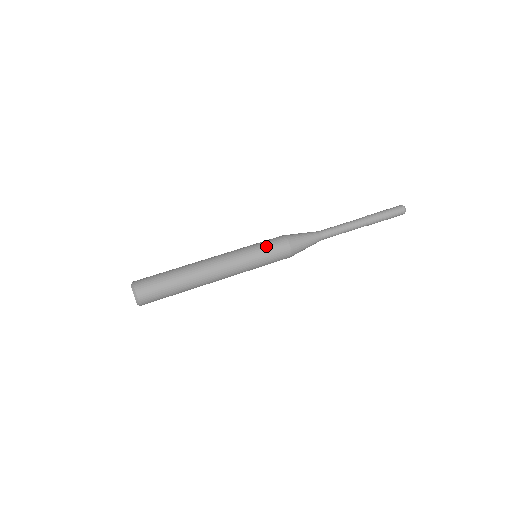
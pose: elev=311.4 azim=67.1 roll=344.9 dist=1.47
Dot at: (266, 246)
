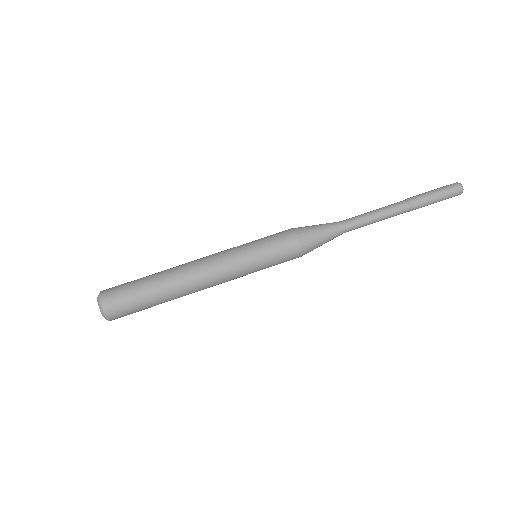
Dot at: (271, 256)
